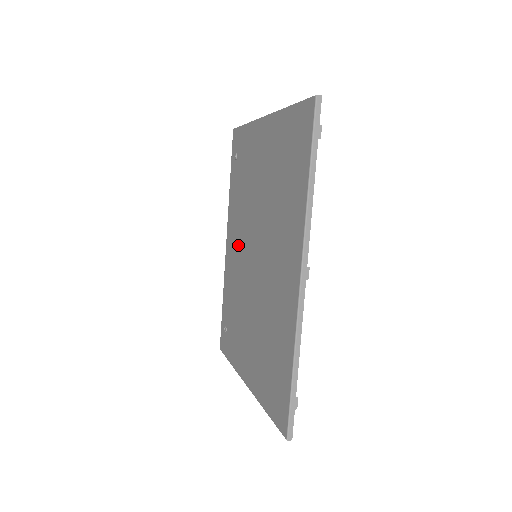
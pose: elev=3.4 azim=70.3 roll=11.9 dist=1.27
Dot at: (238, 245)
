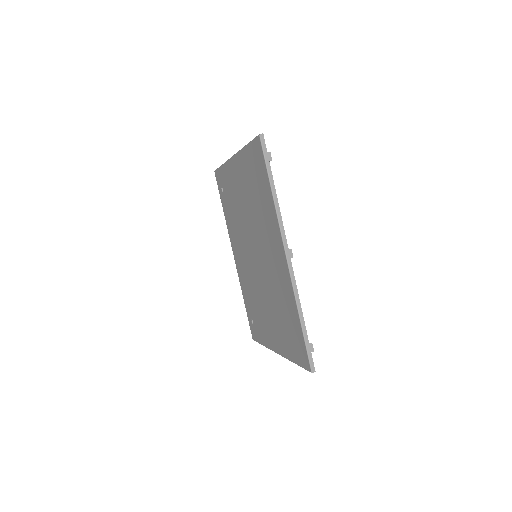
Dot at: (242, 254)
